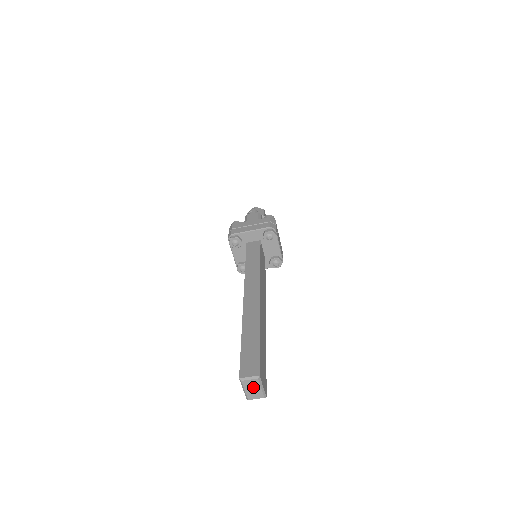
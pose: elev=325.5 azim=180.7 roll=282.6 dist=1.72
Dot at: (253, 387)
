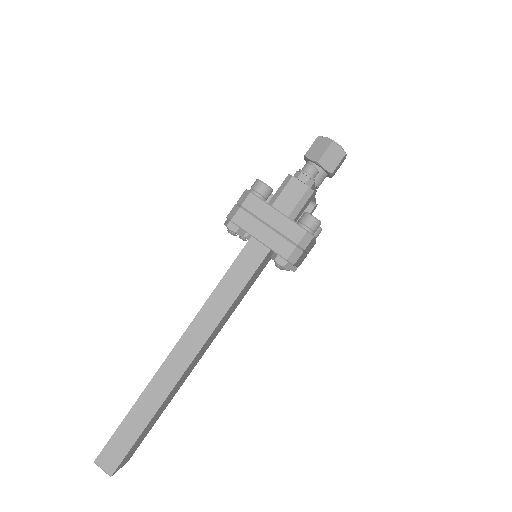
Dot at: occluded
